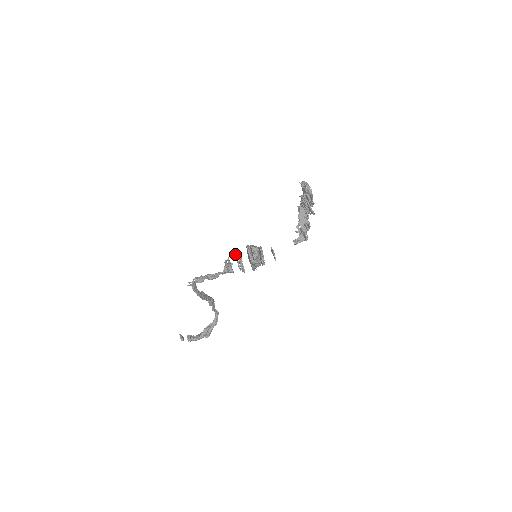
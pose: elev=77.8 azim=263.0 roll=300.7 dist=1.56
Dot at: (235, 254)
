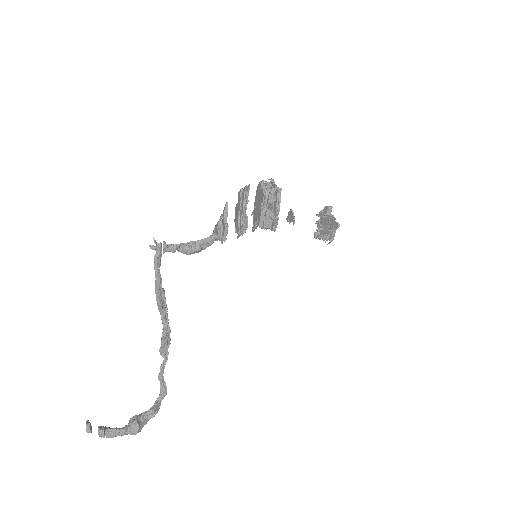
Dot at: (240, 189)
